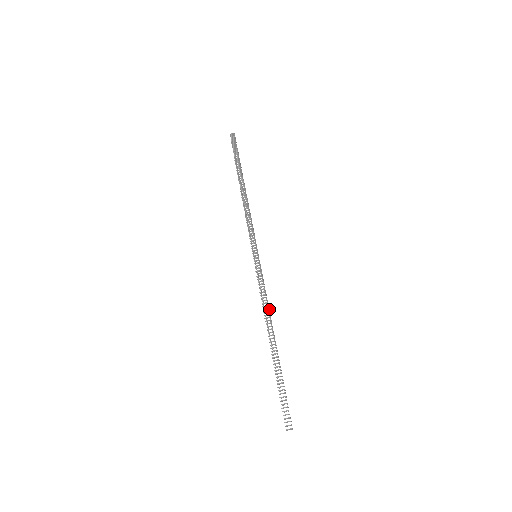
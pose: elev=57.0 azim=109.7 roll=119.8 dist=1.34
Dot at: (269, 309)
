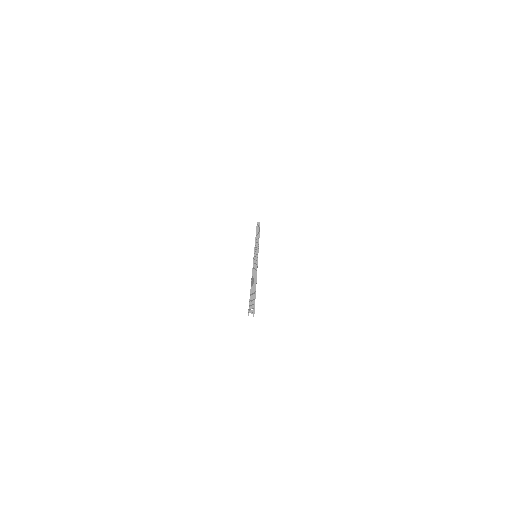
Dot at: occluded
